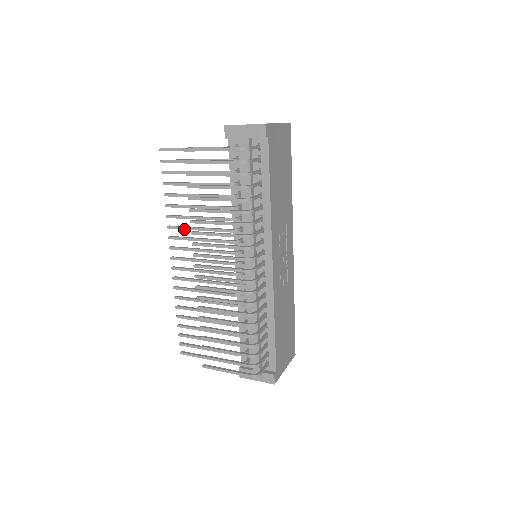
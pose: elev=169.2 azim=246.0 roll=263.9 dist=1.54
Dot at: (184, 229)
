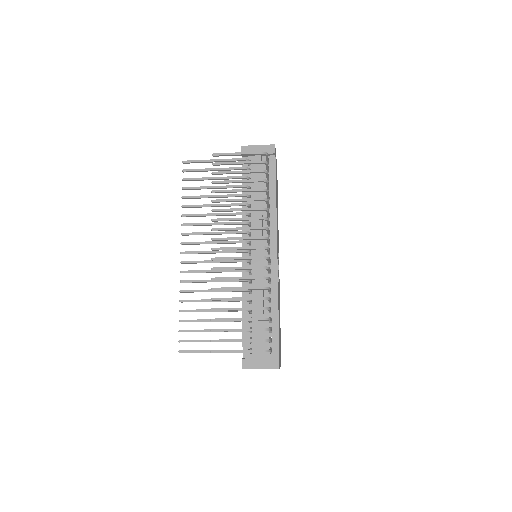
Dot at: (198, 225)
